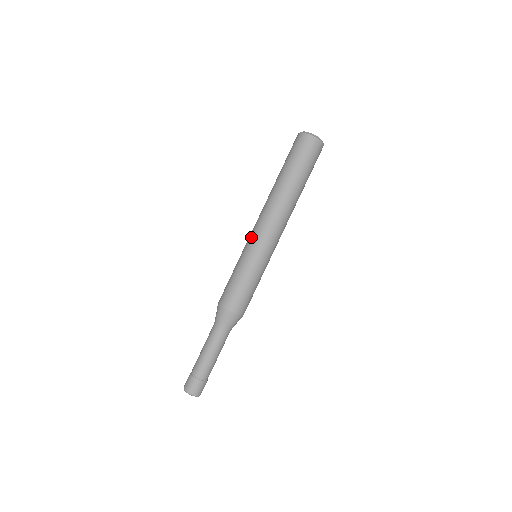
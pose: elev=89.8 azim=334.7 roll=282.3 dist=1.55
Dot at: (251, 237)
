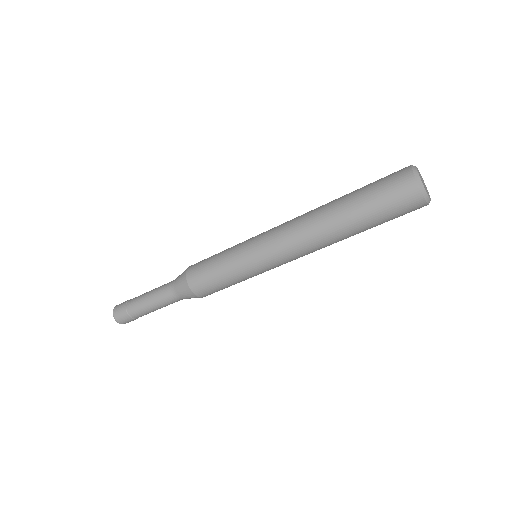
Dot at: (270, 261)
